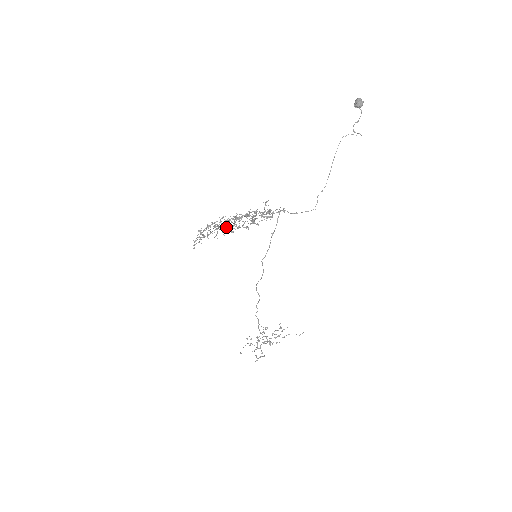
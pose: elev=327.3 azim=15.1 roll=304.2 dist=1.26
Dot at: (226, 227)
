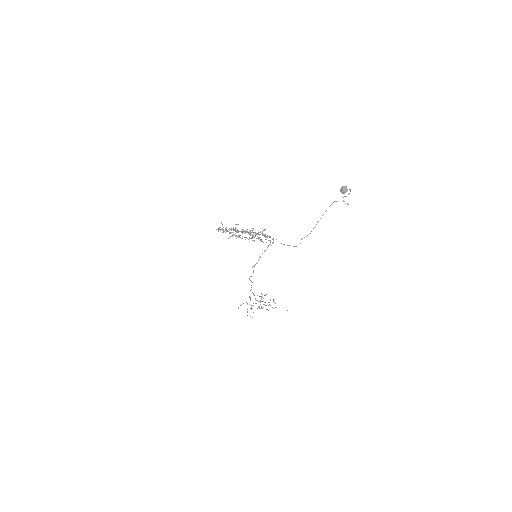
Dot at: occluded
